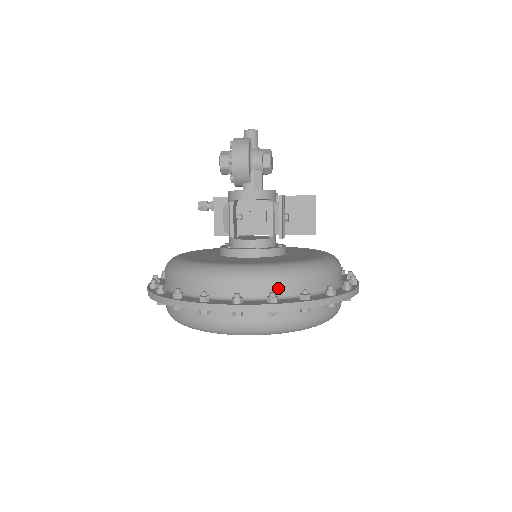
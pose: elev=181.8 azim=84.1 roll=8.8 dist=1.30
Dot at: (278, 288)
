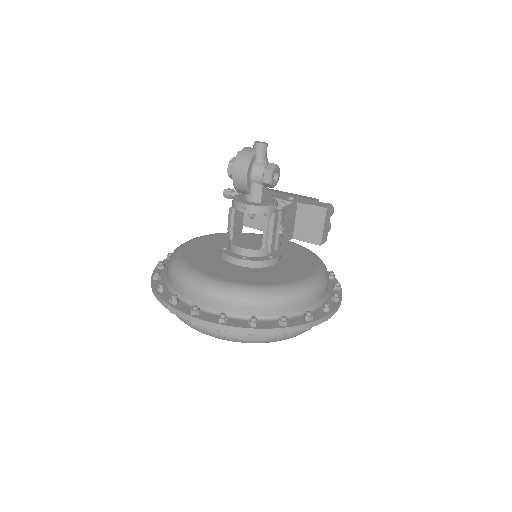
Dot at: (234, 308)
